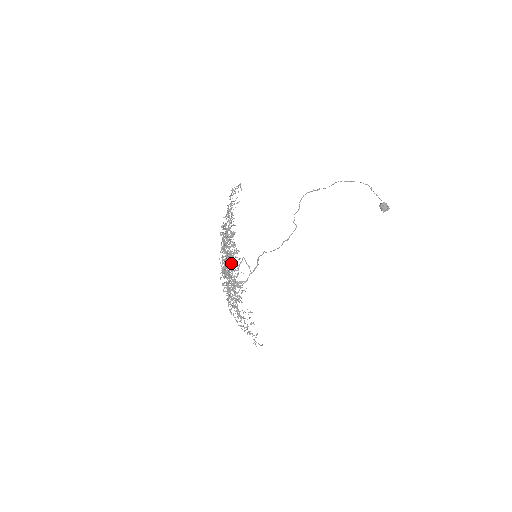
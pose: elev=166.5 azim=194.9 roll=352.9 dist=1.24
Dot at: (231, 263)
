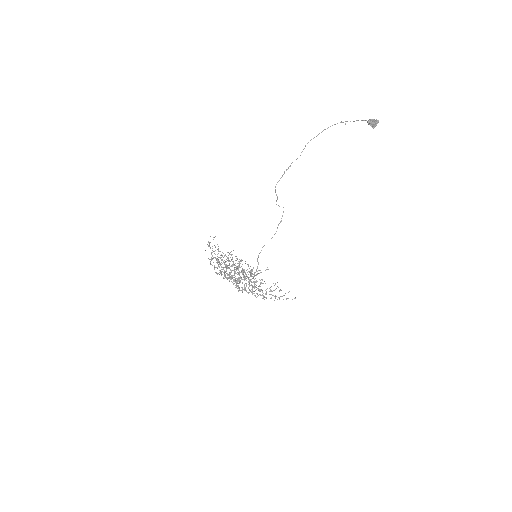
Dot at: (239, 274)
